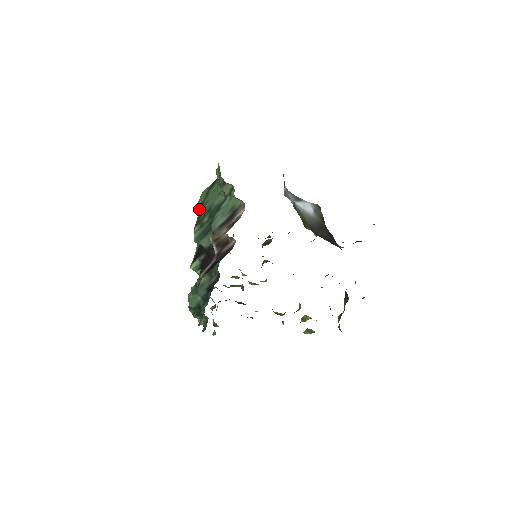
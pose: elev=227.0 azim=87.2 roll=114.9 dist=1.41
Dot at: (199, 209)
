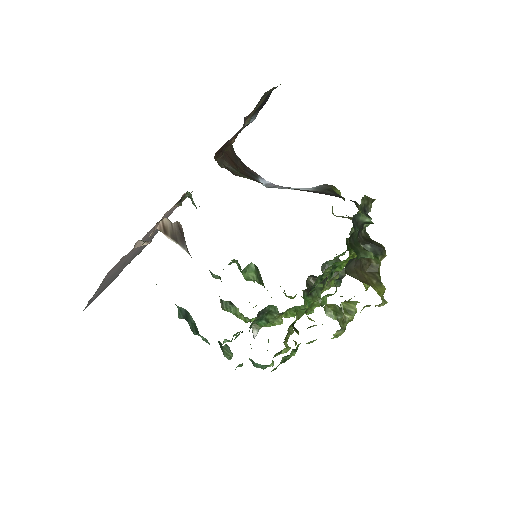
Dot at: occluded
